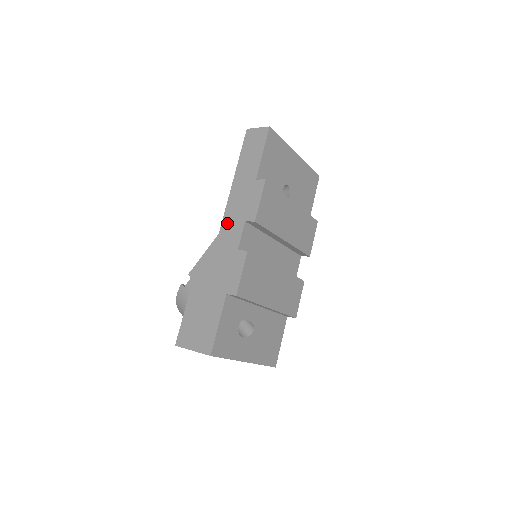
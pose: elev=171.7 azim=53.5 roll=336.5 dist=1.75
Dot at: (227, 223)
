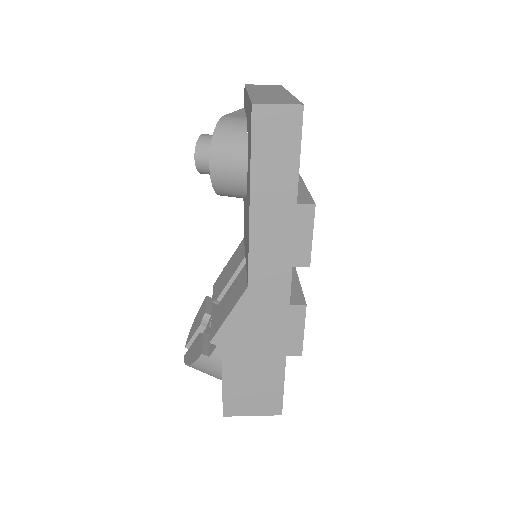
Dot at: (259, 272)
